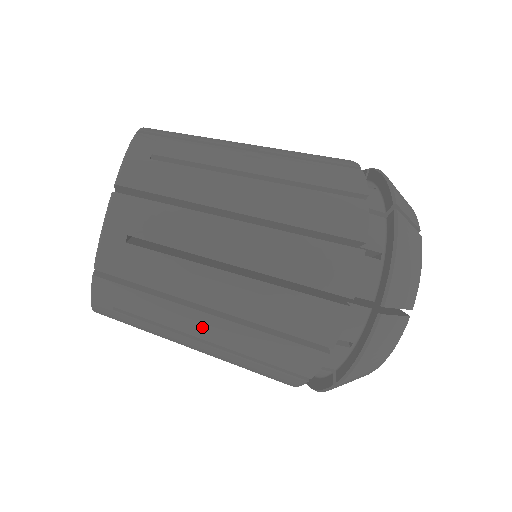
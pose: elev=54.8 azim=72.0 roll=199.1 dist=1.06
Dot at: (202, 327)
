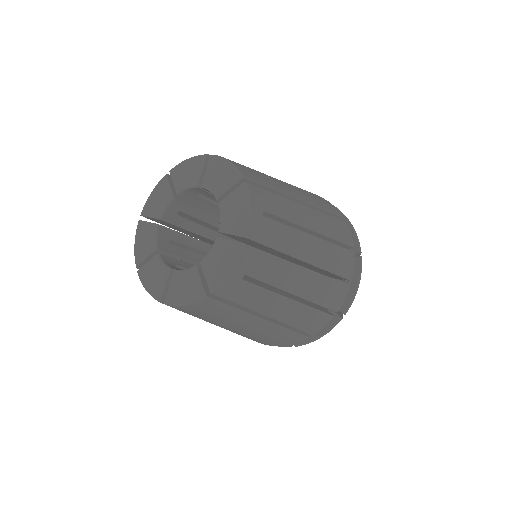
Dot at: occluded
